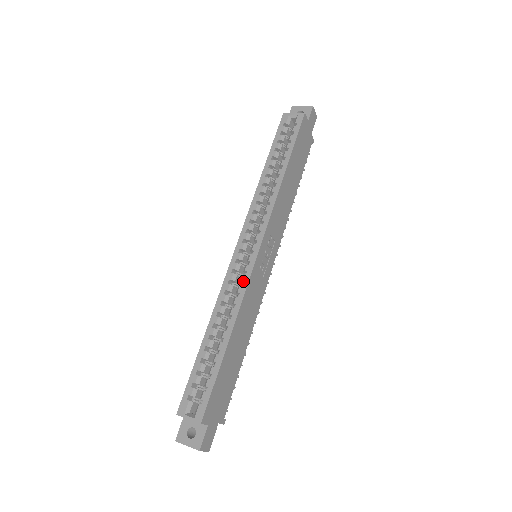
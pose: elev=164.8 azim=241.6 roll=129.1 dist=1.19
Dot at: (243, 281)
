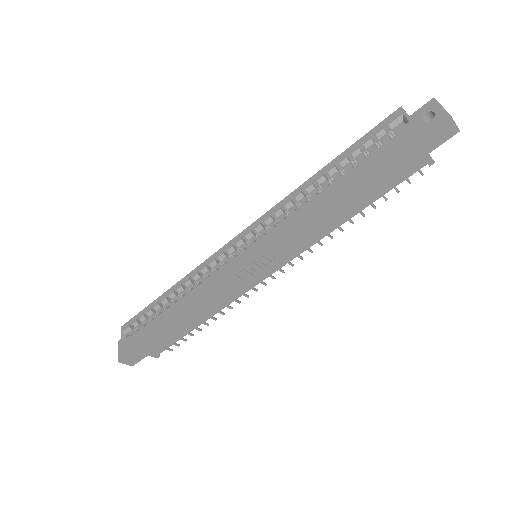
Dot at: (212, 274)
